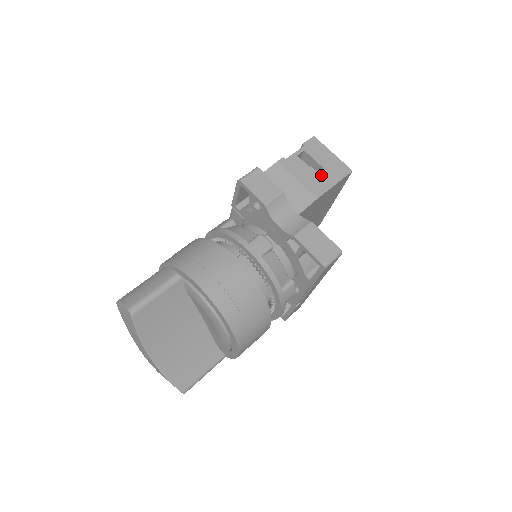
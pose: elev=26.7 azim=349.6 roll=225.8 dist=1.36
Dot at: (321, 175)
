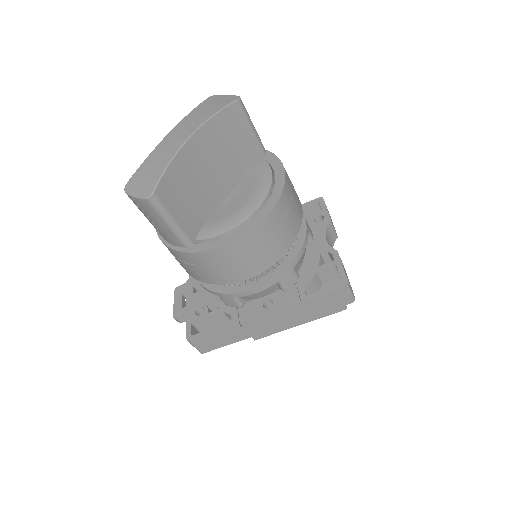
Dot at: occluded
